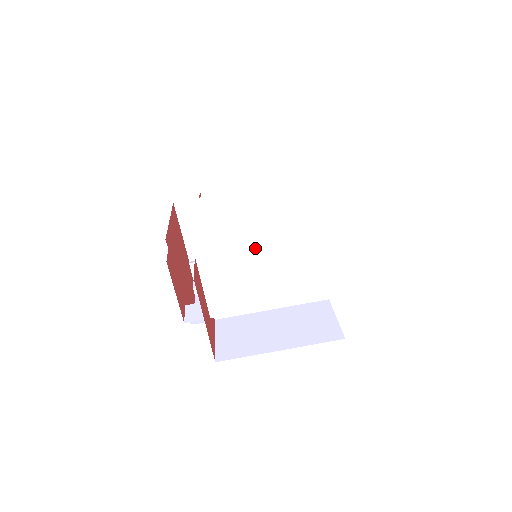
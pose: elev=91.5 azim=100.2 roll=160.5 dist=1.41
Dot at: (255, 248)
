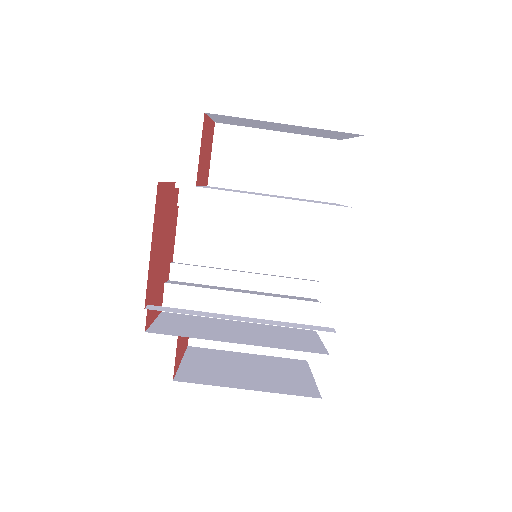
Dot at: (246, 343)
